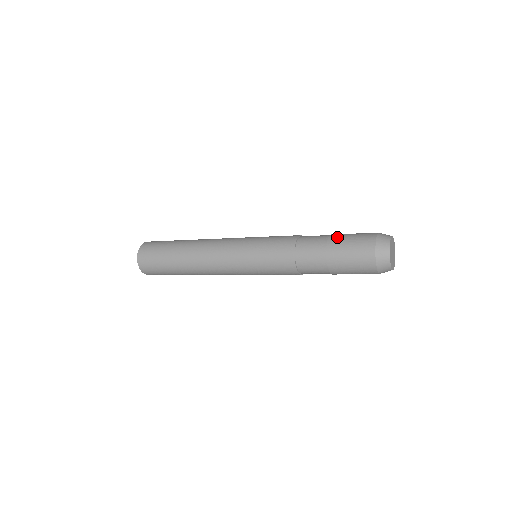
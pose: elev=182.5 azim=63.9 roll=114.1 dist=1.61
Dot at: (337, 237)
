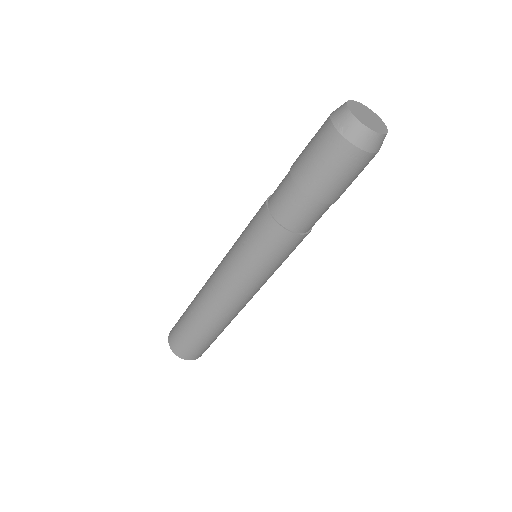
Dot at: (297, 158)
